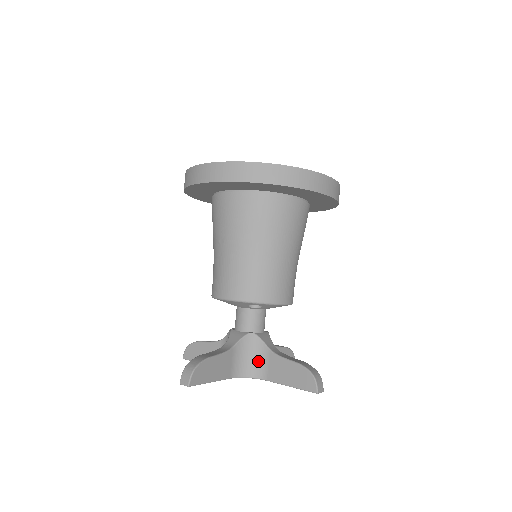
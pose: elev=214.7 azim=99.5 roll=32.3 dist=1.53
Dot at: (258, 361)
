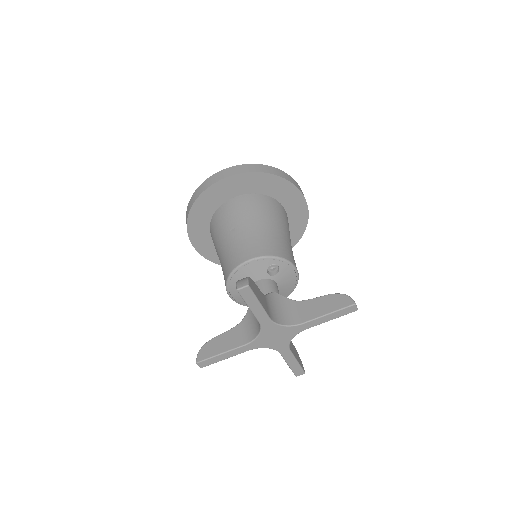
Dot at: (288, 312)
